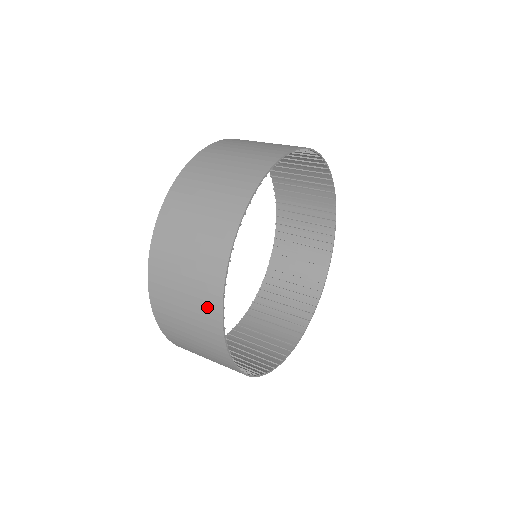
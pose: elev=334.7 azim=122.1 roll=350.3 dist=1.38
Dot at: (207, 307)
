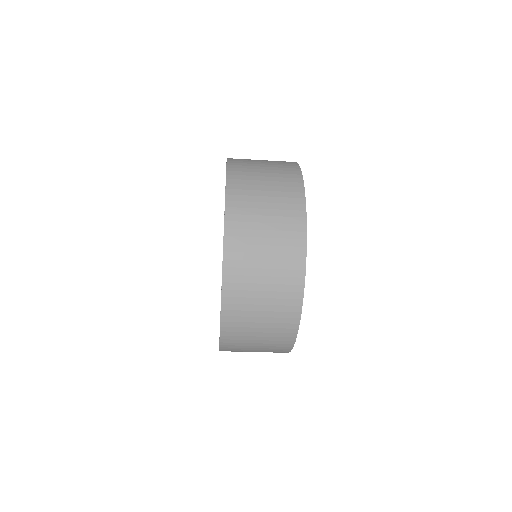
Dot at: (287, 310)
